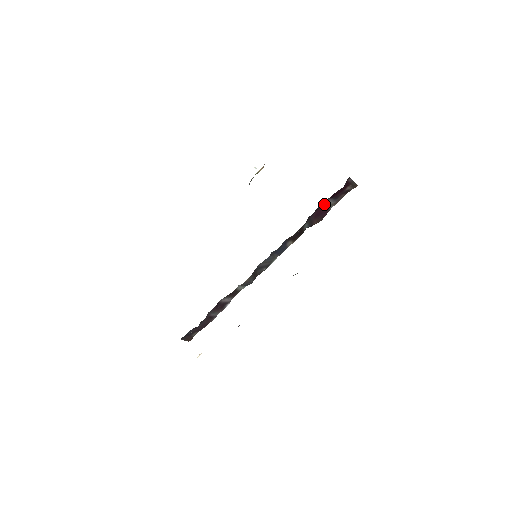
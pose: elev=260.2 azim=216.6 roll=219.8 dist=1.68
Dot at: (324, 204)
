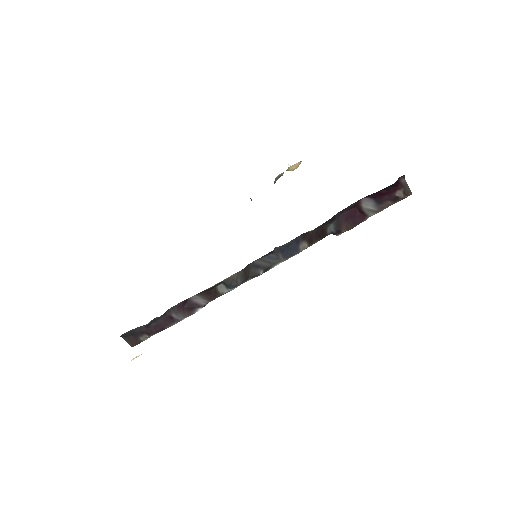
Dot at: (362, 205)
